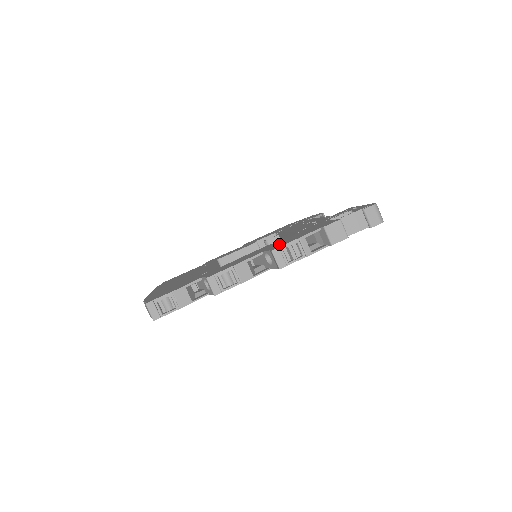
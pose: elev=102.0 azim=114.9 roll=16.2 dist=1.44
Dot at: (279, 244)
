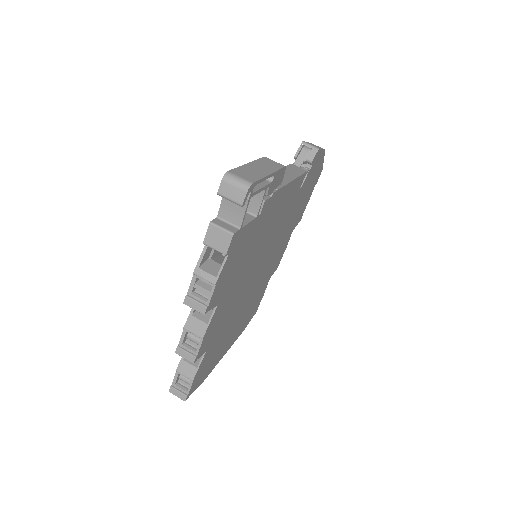
Dot at: occluded
